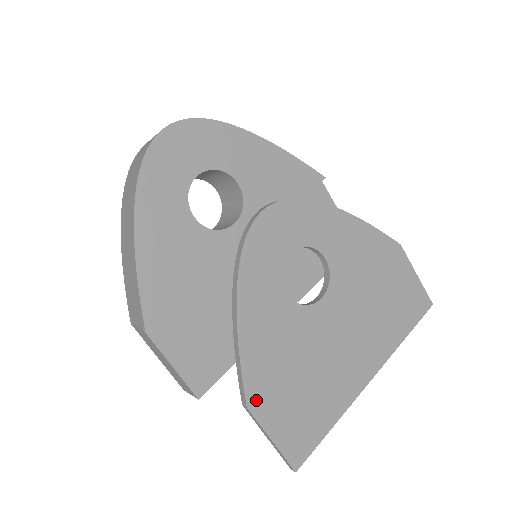
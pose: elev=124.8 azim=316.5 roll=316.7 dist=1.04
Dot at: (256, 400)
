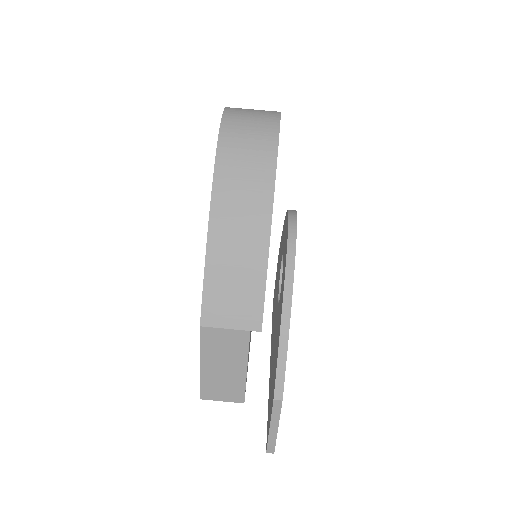
Dot at: occluded
